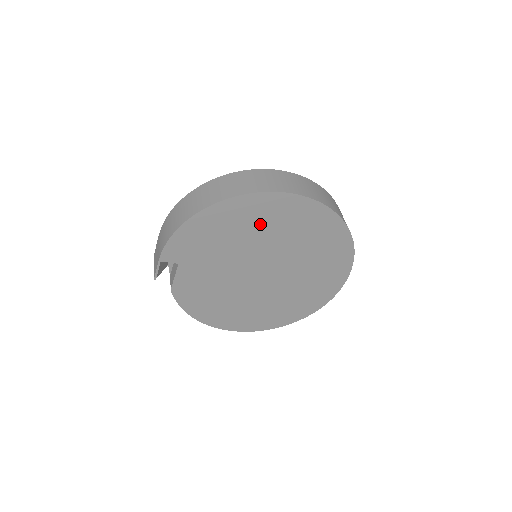
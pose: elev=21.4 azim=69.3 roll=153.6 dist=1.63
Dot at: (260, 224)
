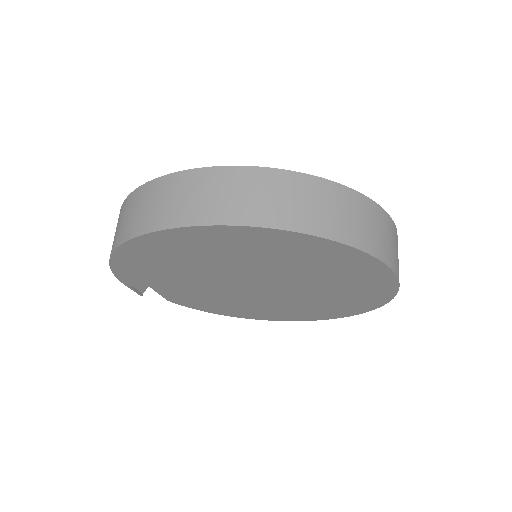
Dot at: (201, 254)
